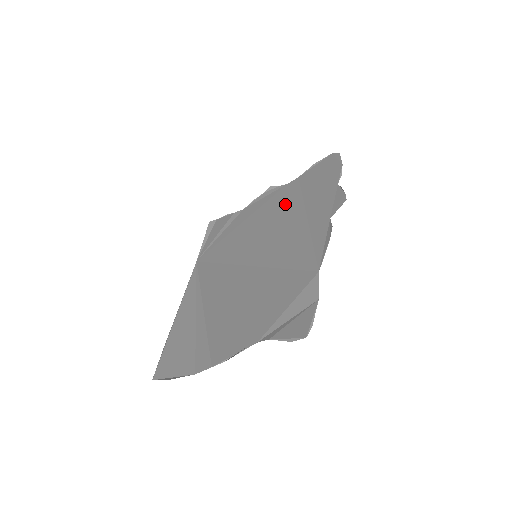
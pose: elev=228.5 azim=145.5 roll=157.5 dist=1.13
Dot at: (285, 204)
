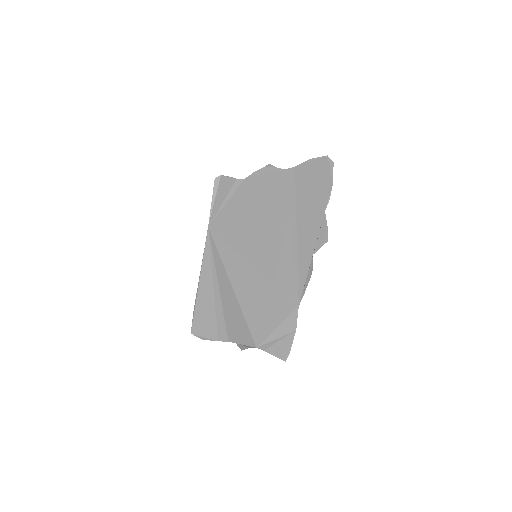
Dot at: (281, 202)
